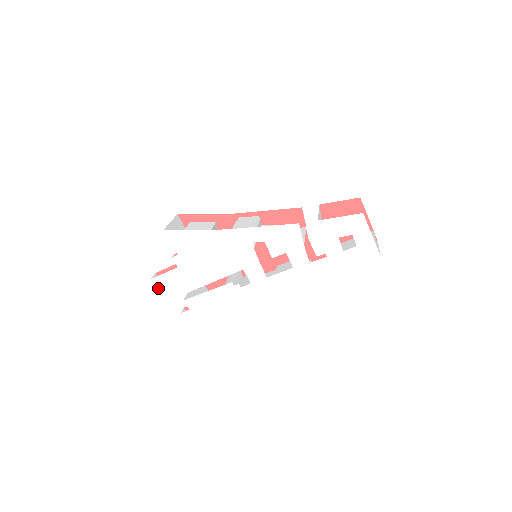
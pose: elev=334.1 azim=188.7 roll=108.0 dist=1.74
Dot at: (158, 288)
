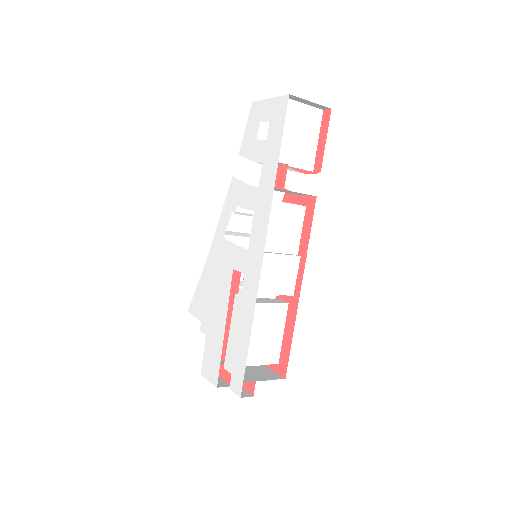
Dot at: (207, 379)
